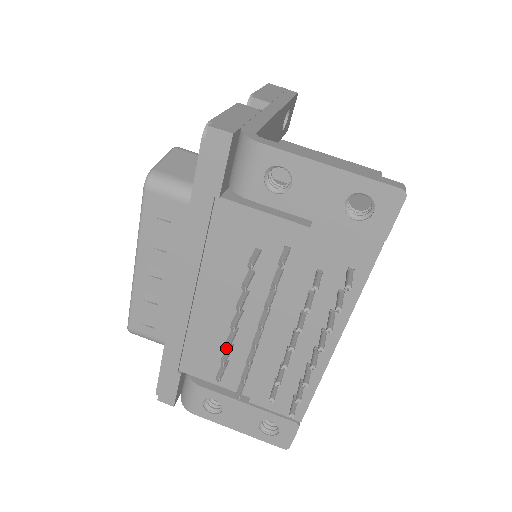
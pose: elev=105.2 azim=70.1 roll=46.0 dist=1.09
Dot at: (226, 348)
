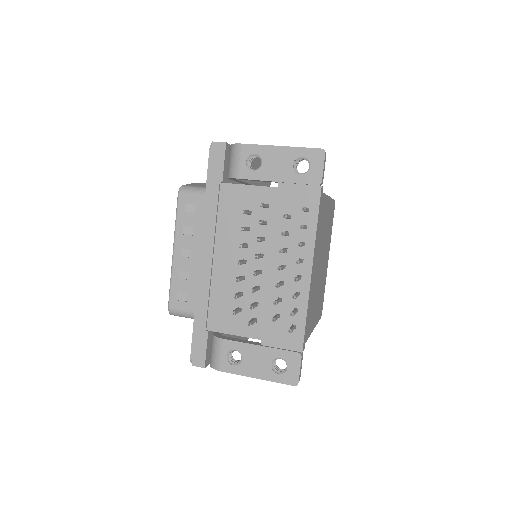
Dot at: (238, 292)
